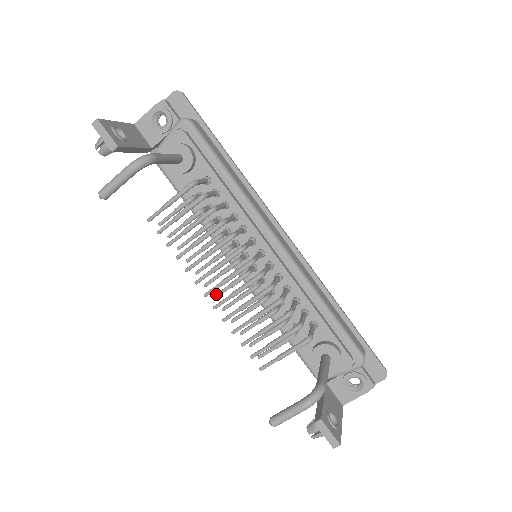
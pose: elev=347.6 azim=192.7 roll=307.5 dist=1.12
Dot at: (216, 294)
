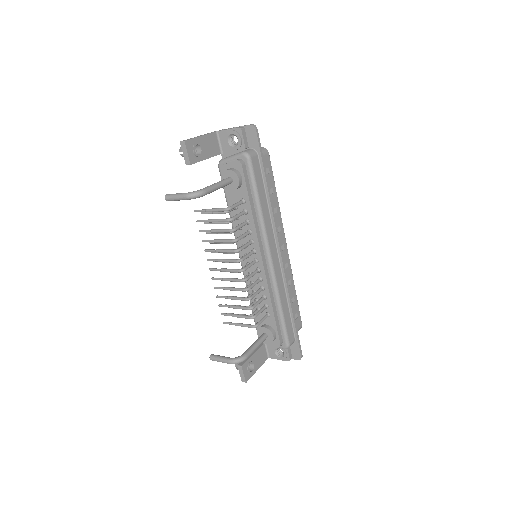
Dot at: occluded
